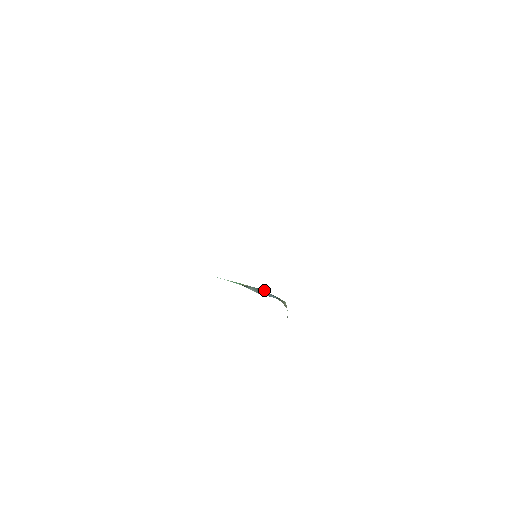
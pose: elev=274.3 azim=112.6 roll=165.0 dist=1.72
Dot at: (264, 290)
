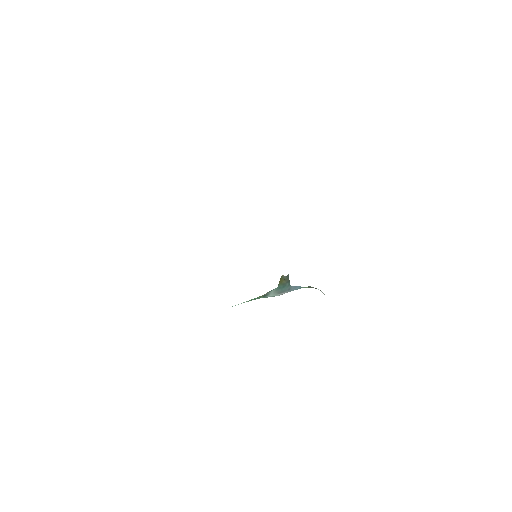
Dot at: (285, 284)
